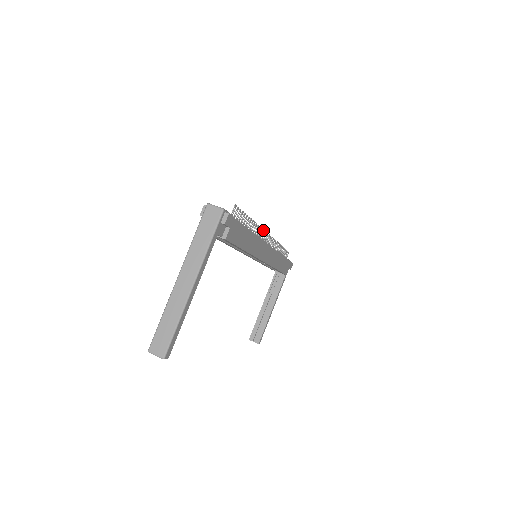
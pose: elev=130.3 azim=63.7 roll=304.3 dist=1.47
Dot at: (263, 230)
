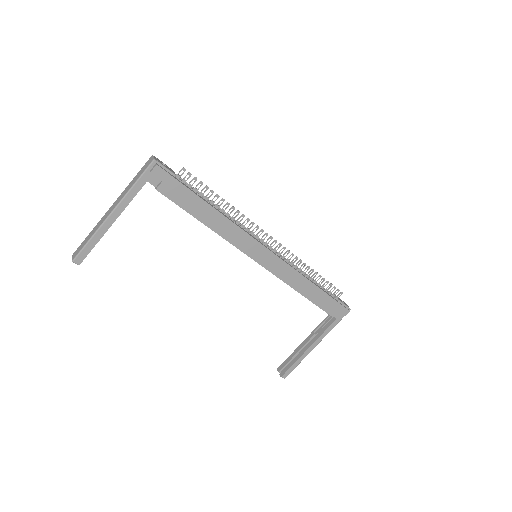
Dot at: (258, 227)
